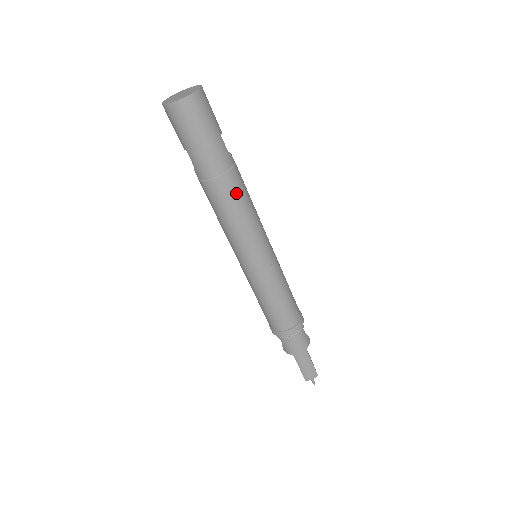
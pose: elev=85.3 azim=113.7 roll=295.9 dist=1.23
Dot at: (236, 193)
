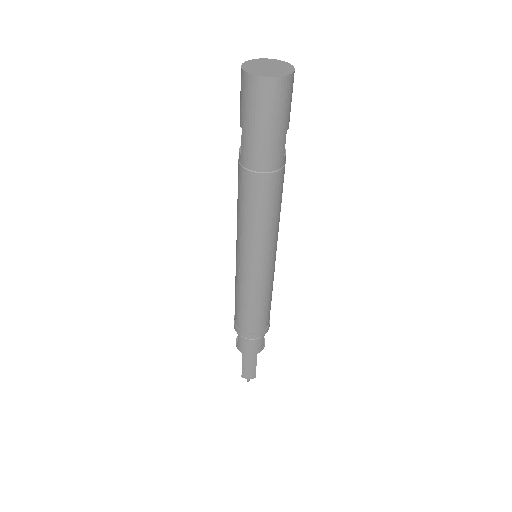
Dot at: (270, 196)
